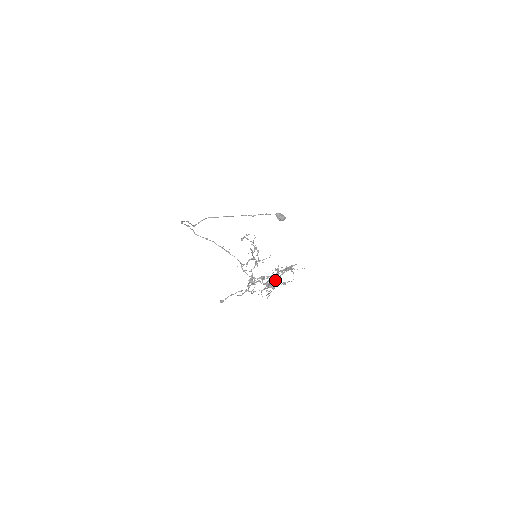
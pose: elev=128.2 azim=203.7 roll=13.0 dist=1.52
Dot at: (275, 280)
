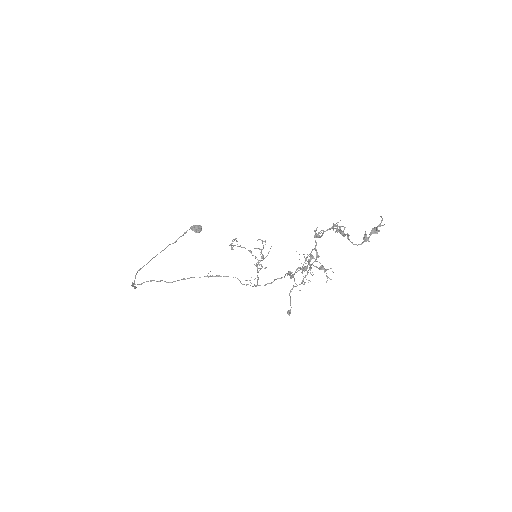
Dot at: (306, 259)
